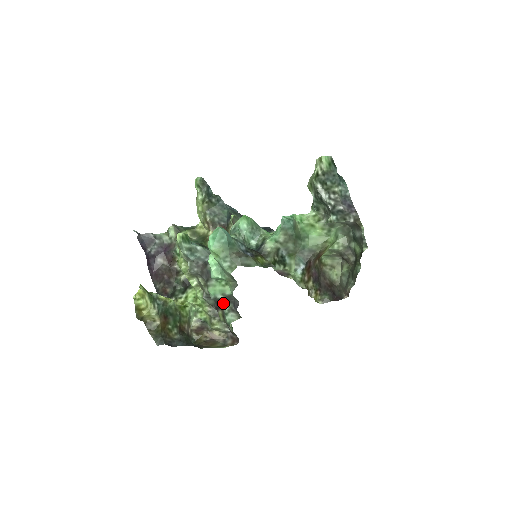
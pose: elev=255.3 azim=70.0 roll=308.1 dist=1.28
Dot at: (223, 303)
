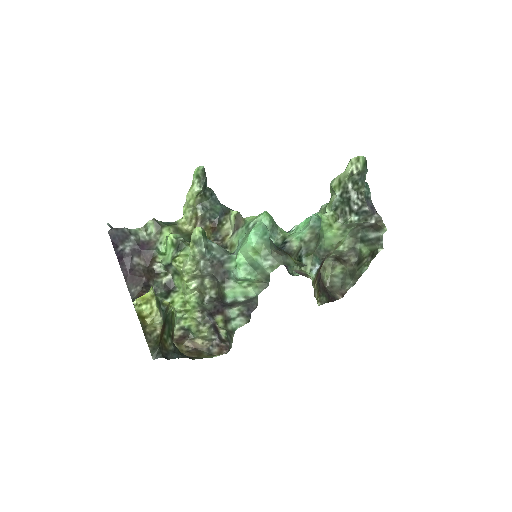
Dot at: (235, 307)
